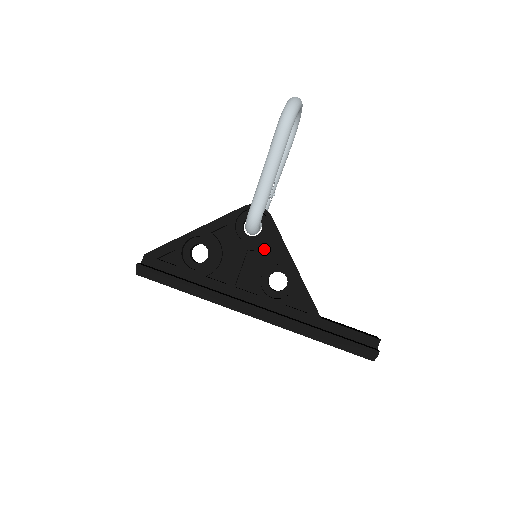
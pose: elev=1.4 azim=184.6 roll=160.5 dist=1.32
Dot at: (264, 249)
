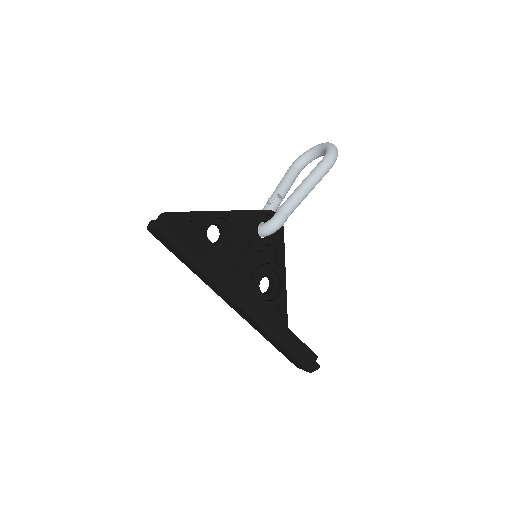
Dot at: (267, 253)
